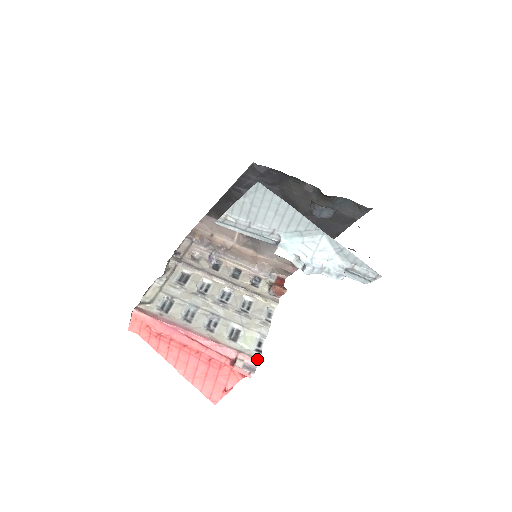
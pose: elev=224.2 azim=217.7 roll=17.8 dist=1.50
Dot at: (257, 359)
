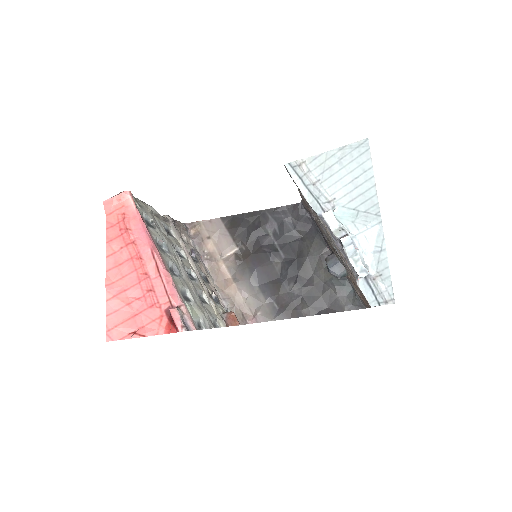
Dot at: (195, 326)
